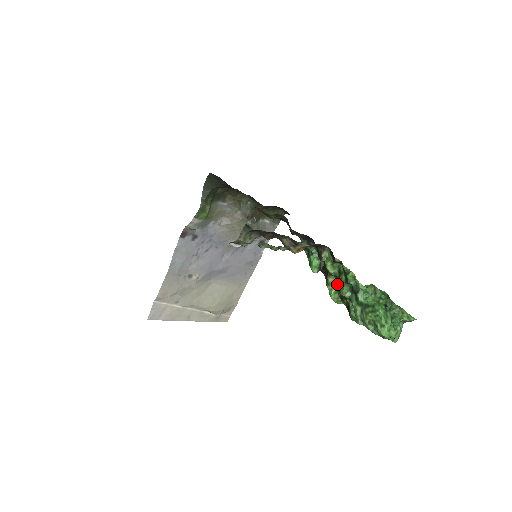
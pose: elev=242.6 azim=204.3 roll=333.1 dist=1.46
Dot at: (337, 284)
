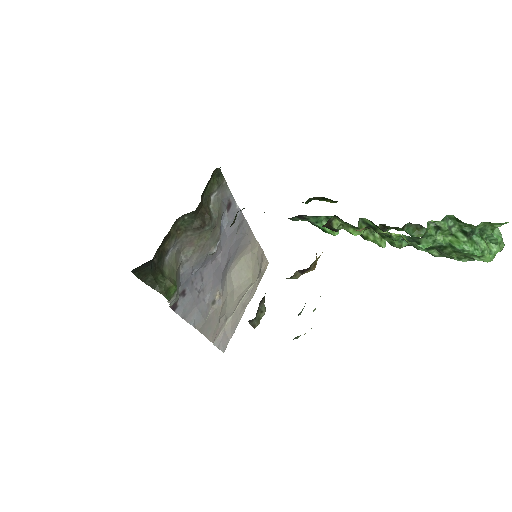
Dot at: occluded
